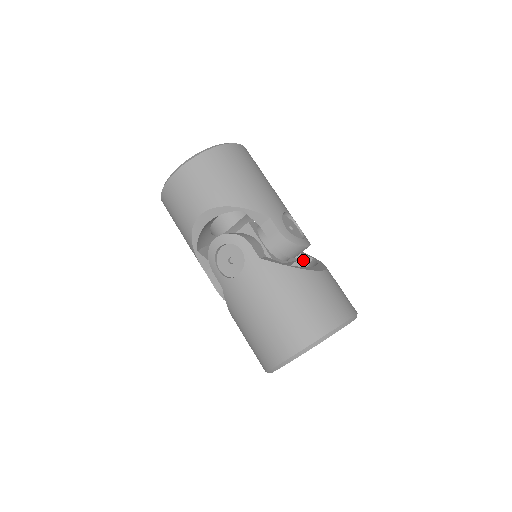
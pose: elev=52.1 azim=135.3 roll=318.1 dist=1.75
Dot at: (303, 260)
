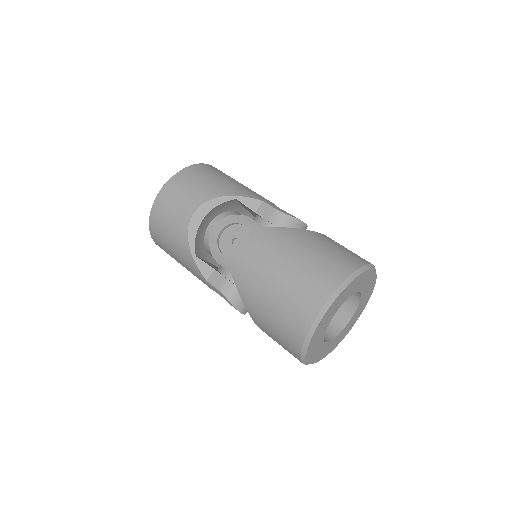
Dot at: occluded
